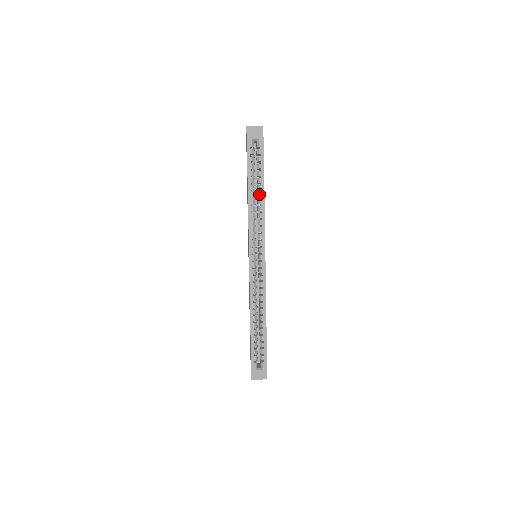
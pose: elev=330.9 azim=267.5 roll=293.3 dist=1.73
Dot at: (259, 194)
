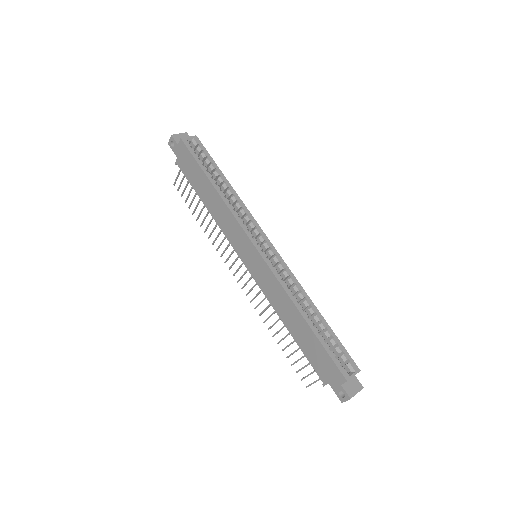
Dot at: (225, 185)
